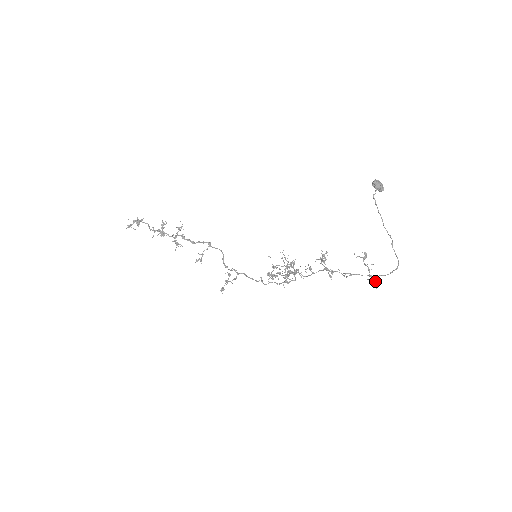
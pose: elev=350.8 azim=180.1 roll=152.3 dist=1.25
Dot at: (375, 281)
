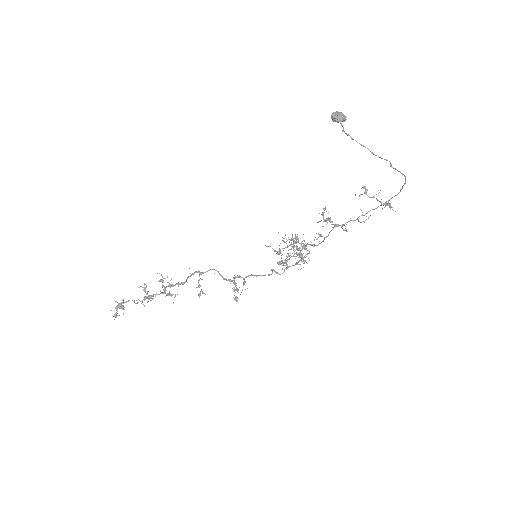
Dot at: (389, 206)
